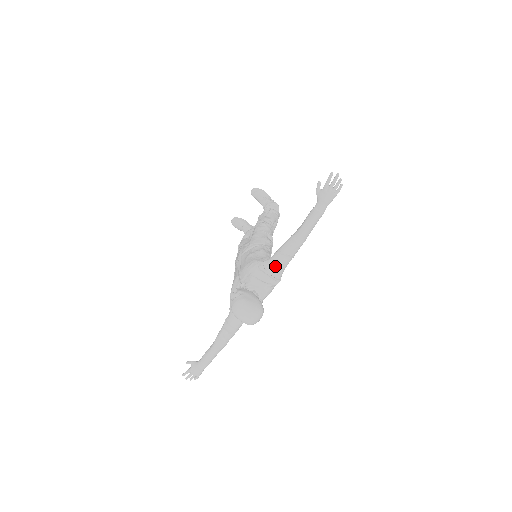
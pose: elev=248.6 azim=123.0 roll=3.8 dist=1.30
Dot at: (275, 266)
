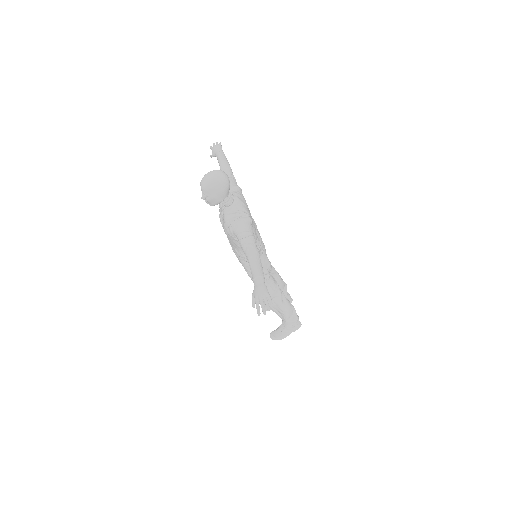
Dot at: occluded
